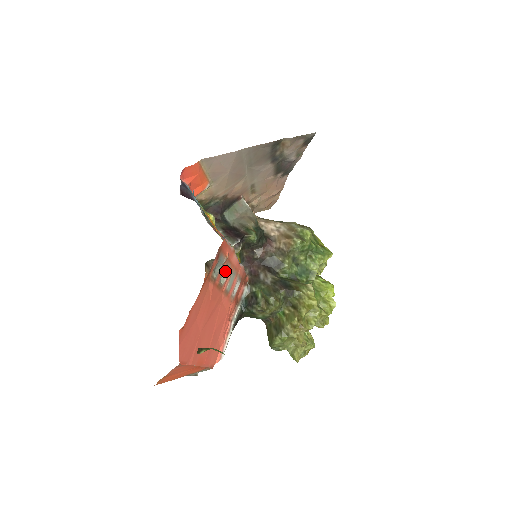
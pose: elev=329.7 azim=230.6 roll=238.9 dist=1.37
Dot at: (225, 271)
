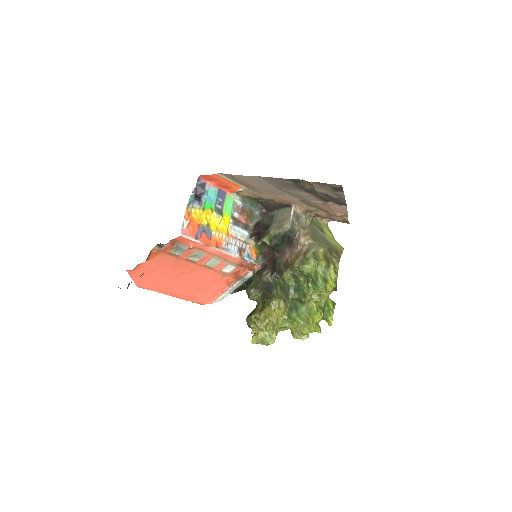
Dot at: (196, 254)
